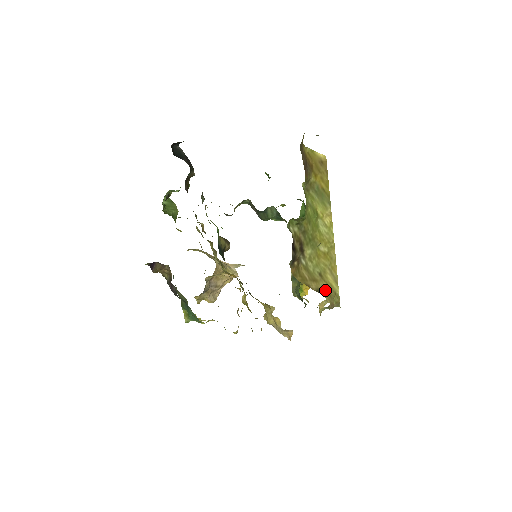
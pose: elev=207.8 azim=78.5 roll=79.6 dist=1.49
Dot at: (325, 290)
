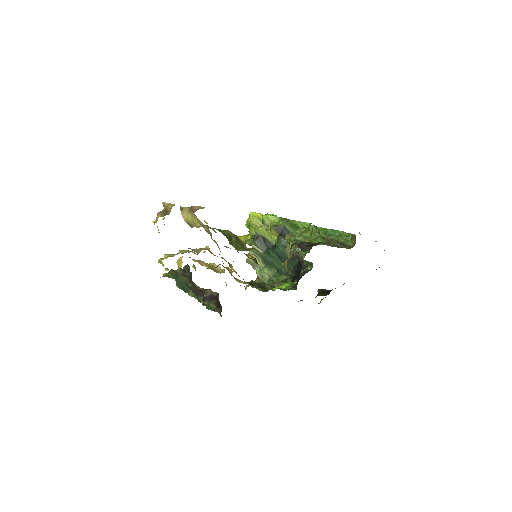
Dot at: occluded
